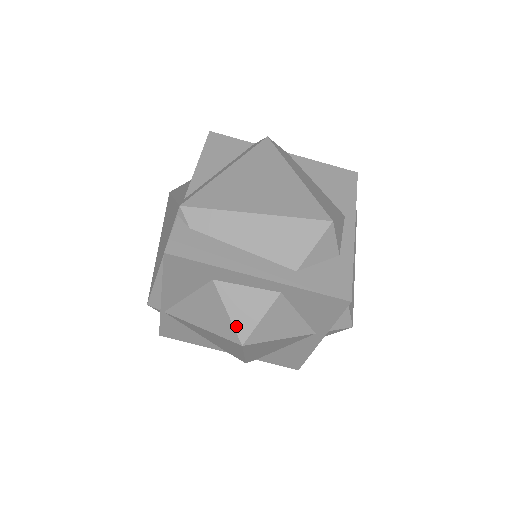
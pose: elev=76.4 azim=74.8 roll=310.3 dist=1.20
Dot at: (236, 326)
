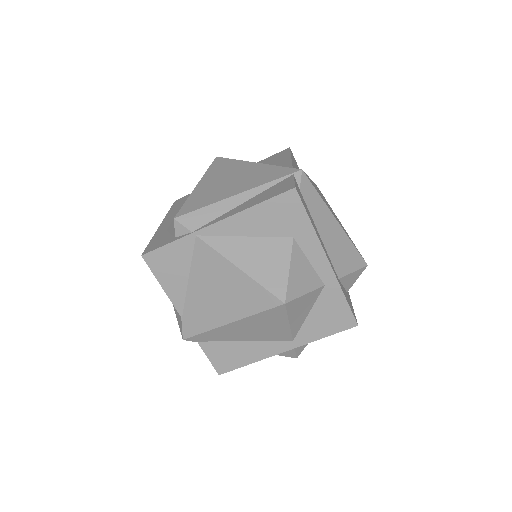
Dot at: (289, 285)
